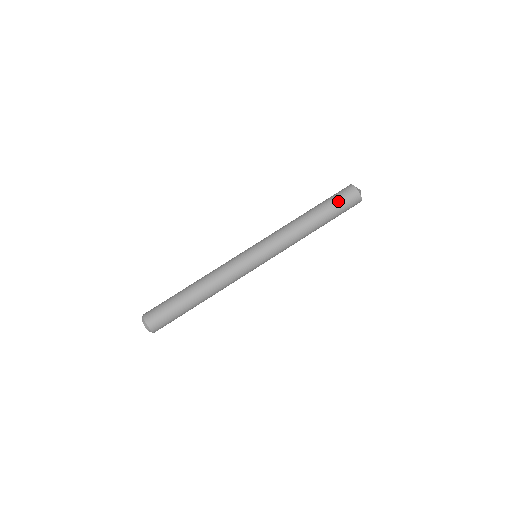
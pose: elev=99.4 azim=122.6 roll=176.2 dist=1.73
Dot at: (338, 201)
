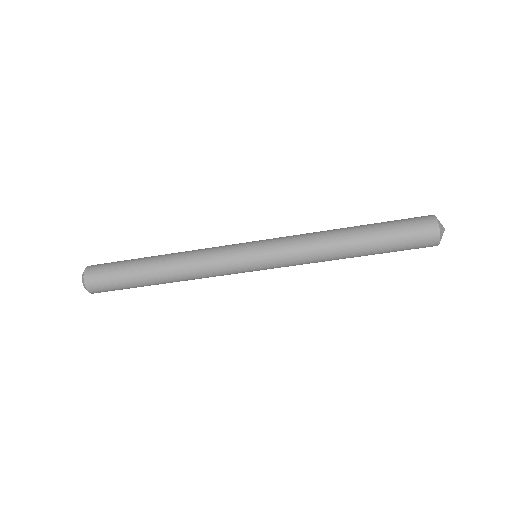
Dot at: (402, 231)
